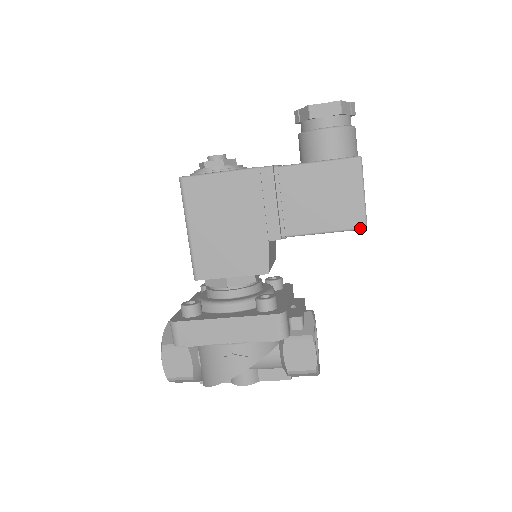
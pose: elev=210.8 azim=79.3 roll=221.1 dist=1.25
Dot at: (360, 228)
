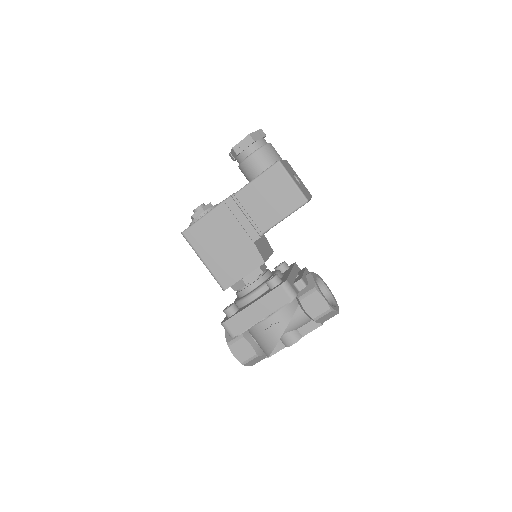
Dot at: (304, 204)
